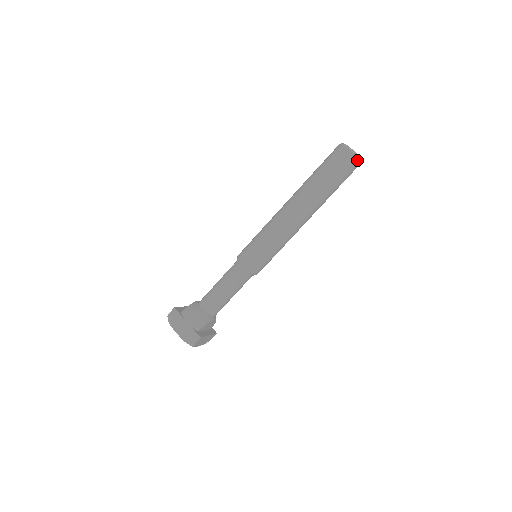
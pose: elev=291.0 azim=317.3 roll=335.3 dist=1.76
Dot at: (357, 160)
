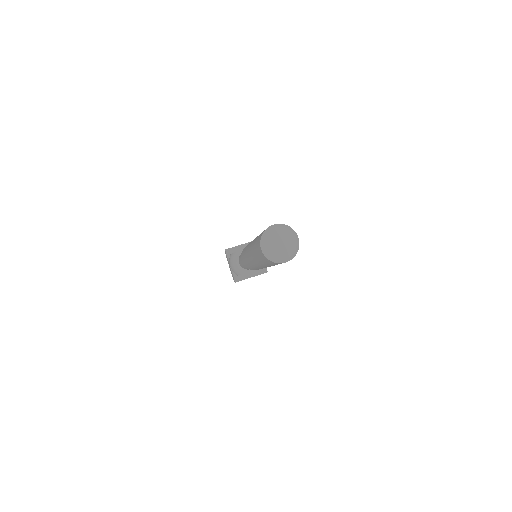
Dot at: (274, 262)
